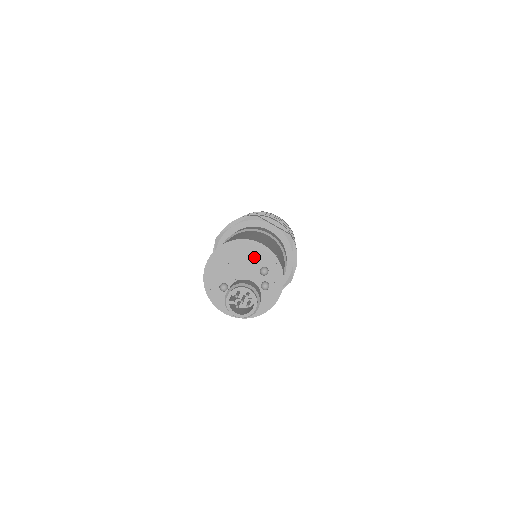
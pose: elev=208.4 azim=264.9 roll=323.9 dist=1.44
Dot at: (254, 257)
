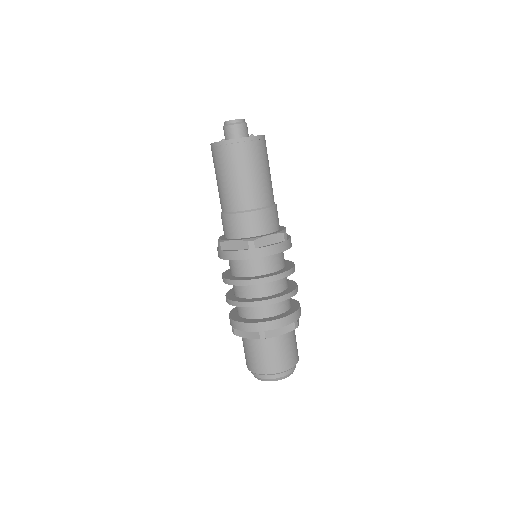
Dot at: occluded
